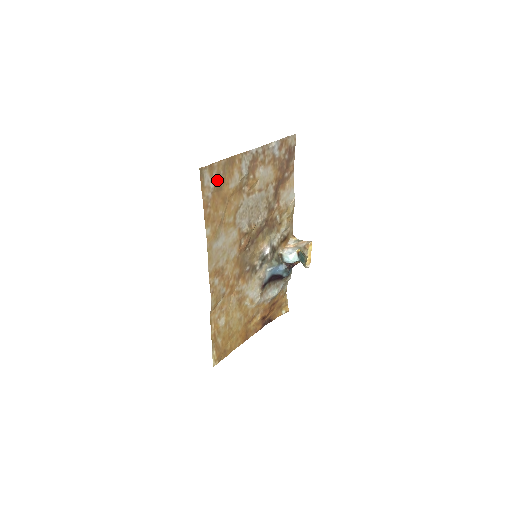
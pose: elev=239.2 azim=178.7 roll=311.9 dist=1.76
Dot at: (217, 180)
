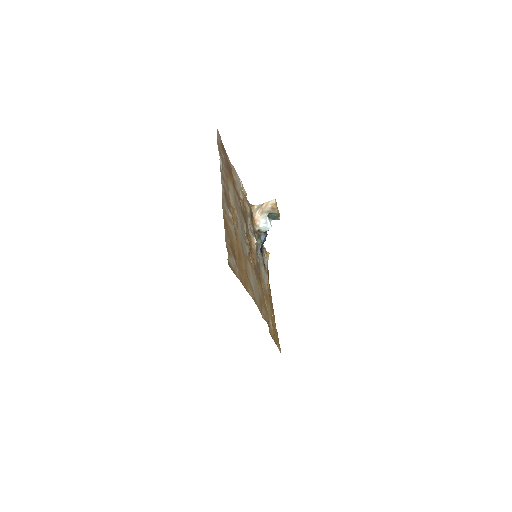
Dot at: (232, 251)
